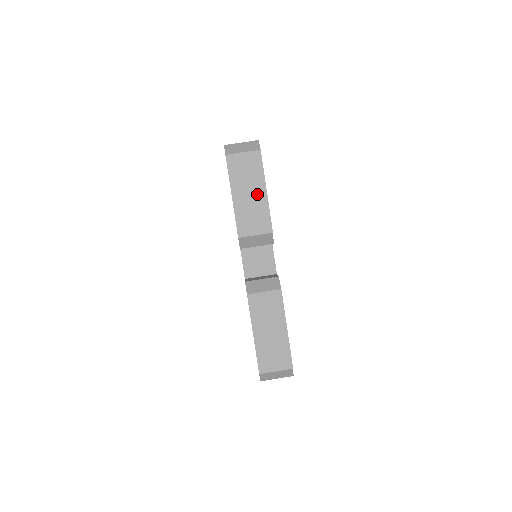
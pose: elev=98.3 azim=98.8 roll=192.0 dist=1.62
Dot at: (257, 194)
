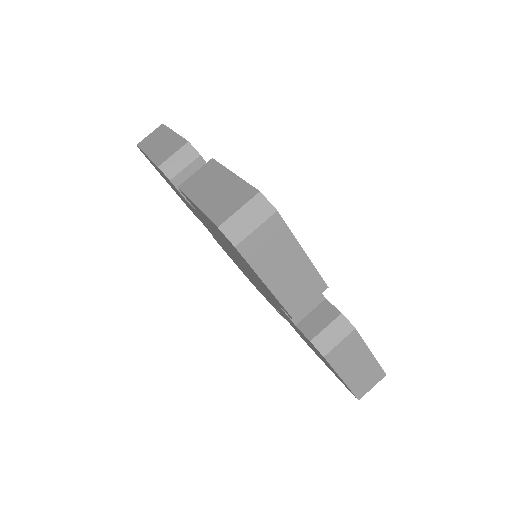
Dot at: (295, 263)
